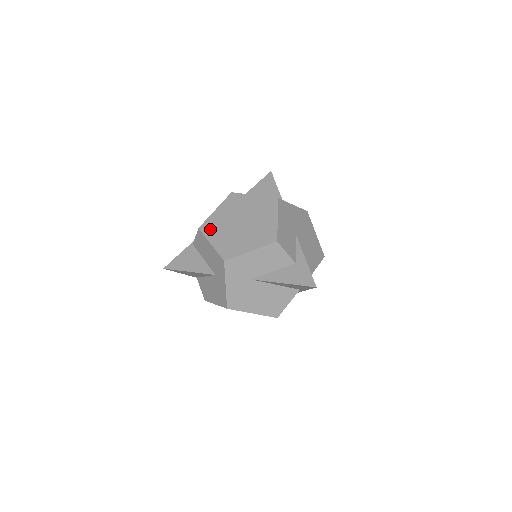
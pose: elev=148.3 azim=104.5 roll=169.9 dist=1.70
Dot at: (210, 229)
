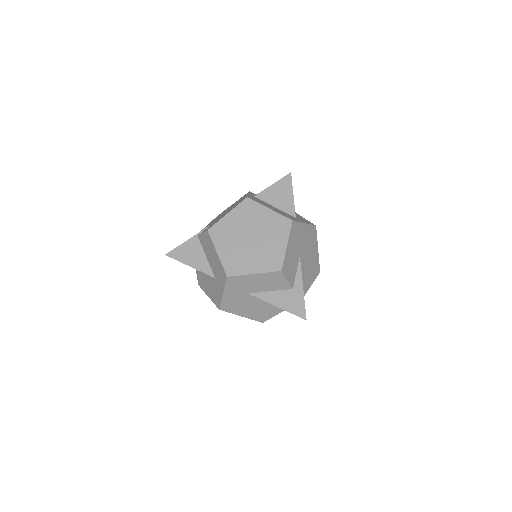
Dot at: (219, 235)
